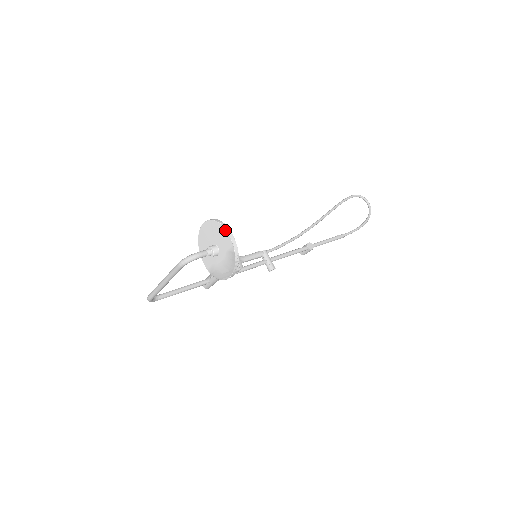
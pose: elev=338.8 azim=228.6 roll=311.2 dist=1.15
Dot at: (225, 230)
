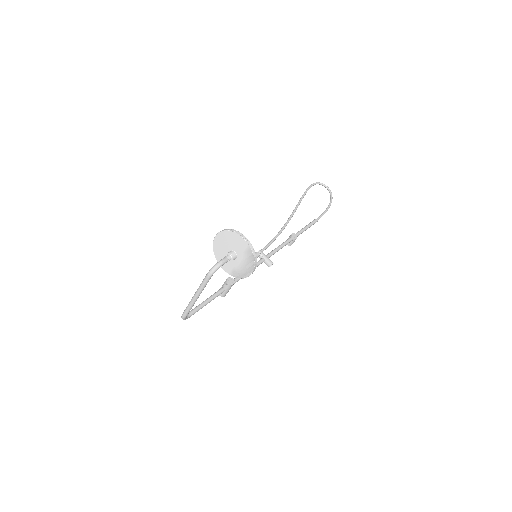
Dot at: (238, 235)
